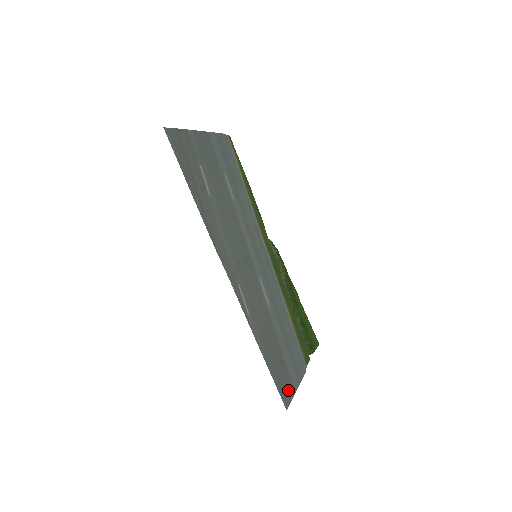
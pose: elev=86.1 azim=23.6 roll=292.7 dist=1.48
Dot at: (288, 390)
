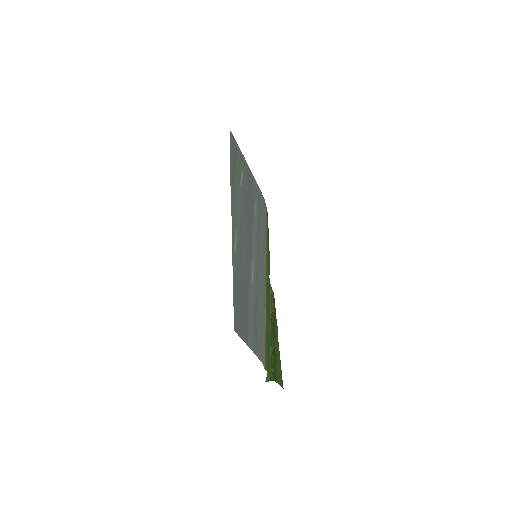
Dot at: (242, 330)
